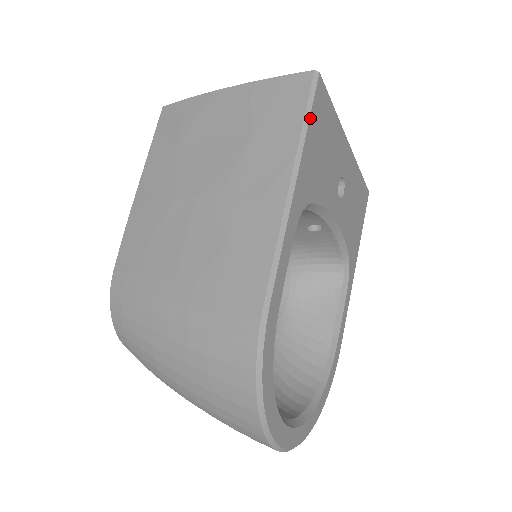
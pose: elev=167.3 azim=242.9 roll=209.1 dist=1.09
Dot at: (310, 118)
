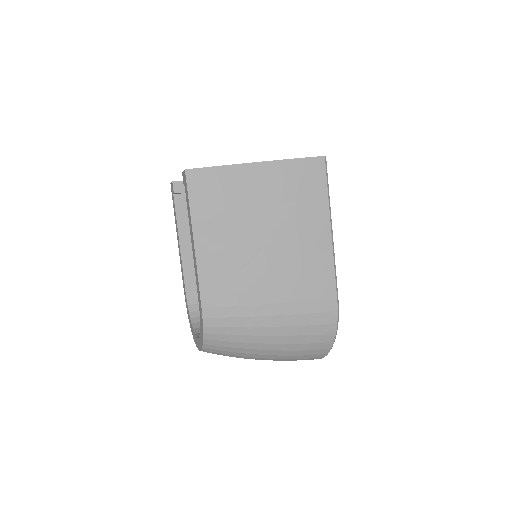
Dot at: (328, 188)
